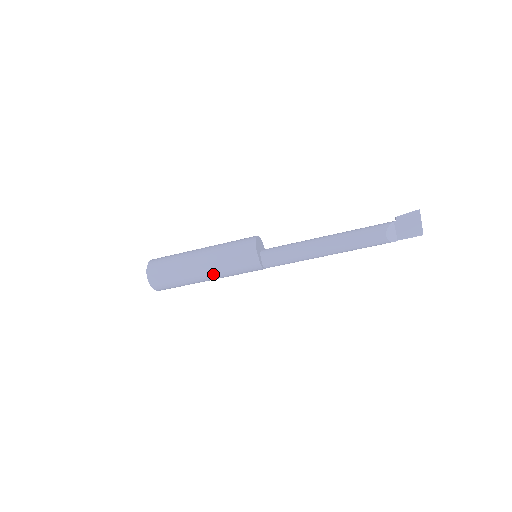
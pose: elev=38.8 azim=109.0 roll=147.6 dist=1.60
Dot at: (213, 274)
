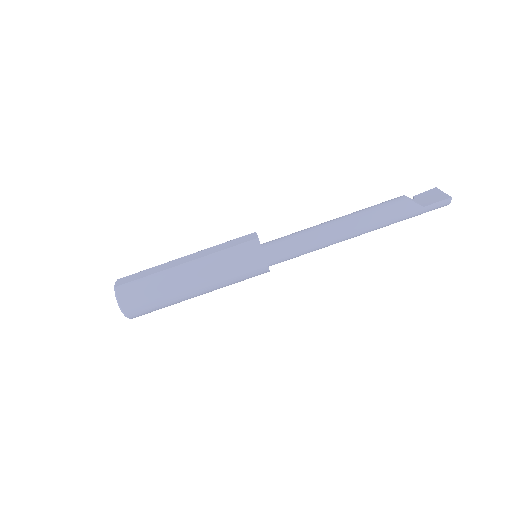
Dot at: (198, 260)
